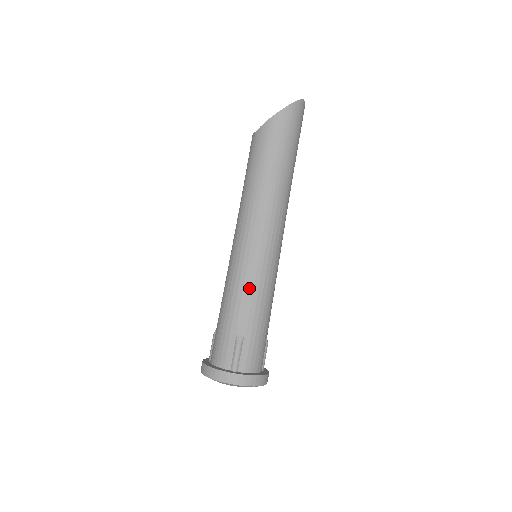
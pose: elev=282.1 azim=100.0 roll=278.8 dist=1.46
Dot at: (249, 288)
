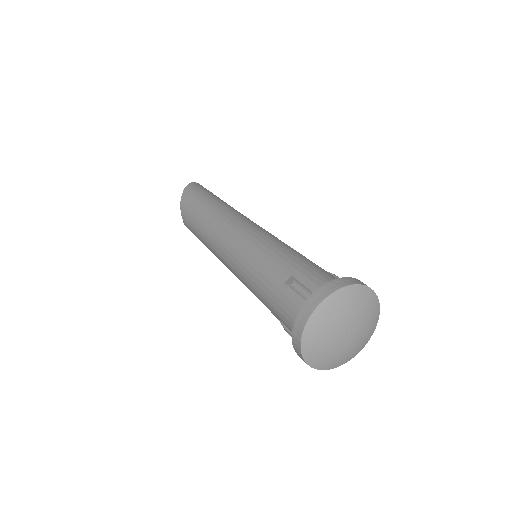
Dot at: (258, 255)
